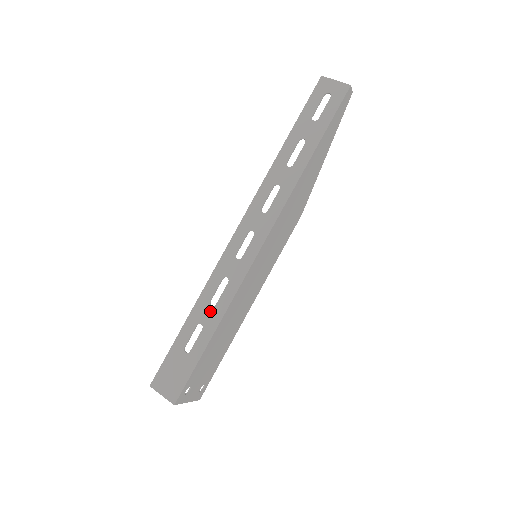
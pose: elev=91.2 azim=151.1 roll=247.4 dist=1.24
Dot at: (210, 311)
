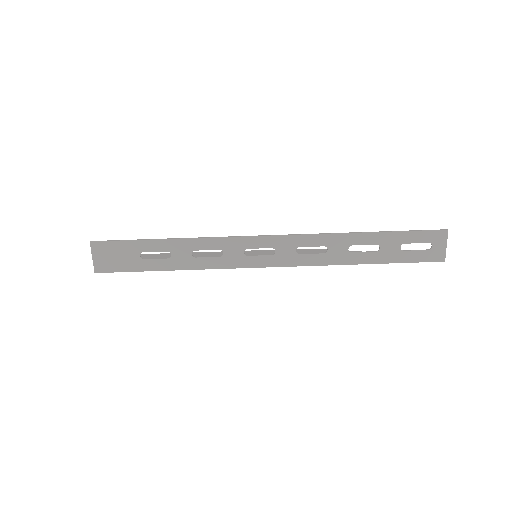
Dot at: (187, 256)
